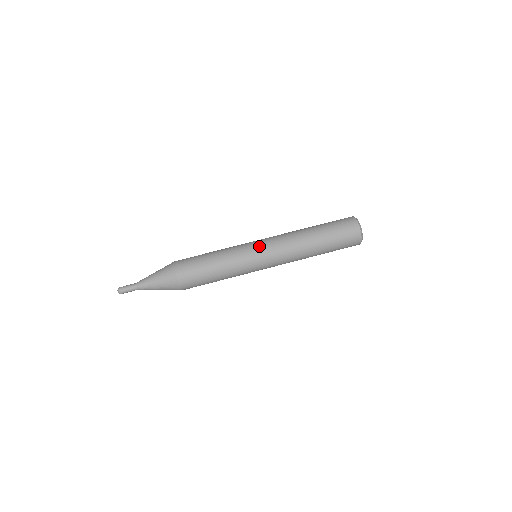
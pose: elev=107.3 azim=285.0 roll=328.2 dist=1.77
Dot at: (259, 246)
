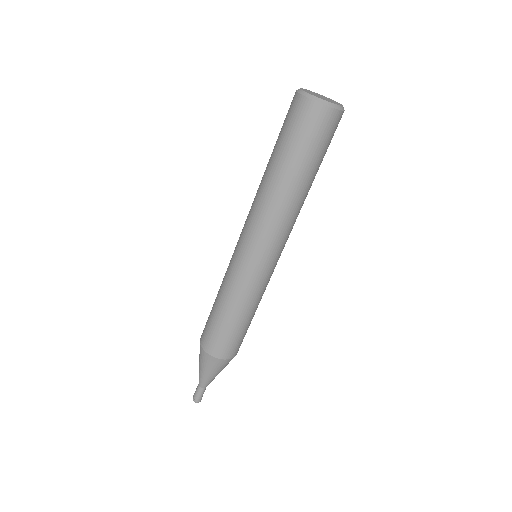
Dot at: (263, 263)
